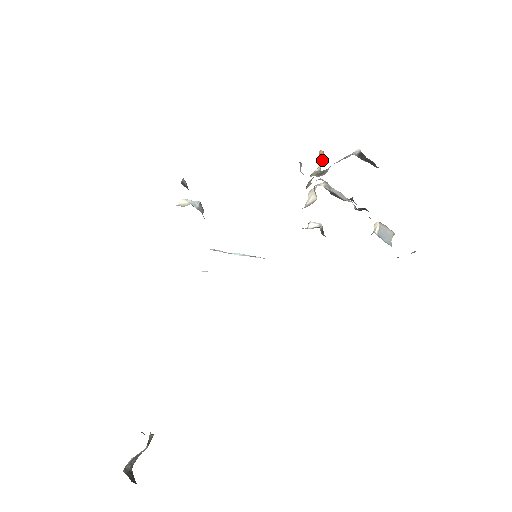
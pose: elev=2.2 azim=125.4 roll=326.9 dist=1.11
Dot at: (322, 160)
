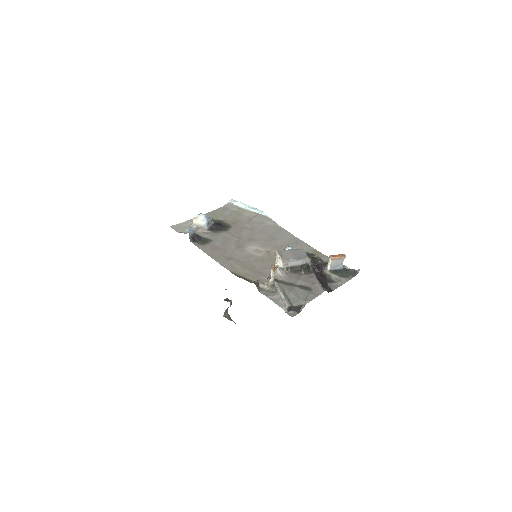
Dot at: (274, 272)
